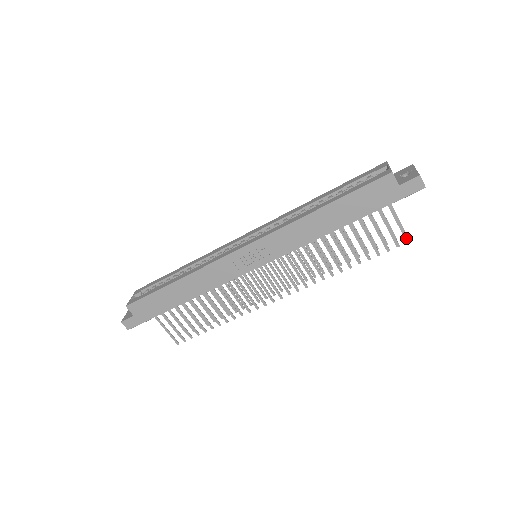
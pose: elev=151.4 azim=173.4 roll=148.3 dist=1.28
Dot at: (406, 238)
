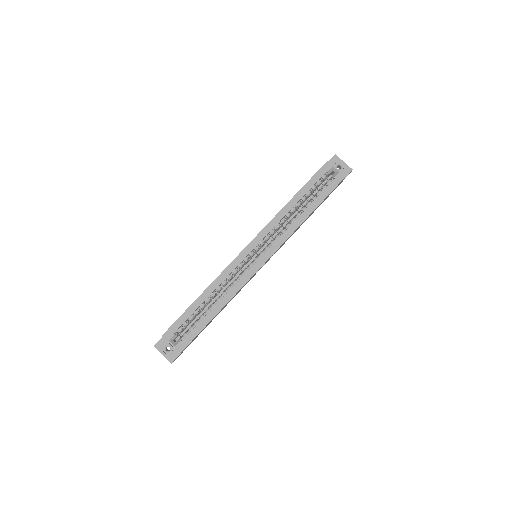
Dot at: occluded
